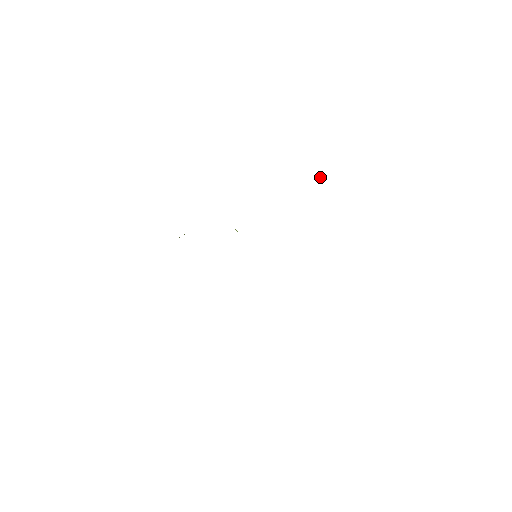
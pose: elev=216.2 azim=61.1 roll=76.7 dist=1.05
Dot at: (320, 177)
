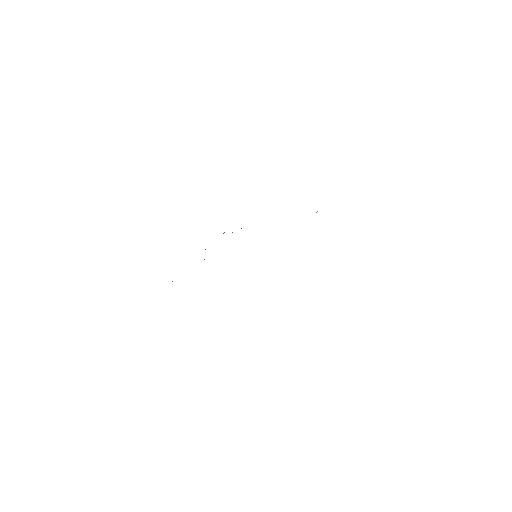
Dot at: occluded
